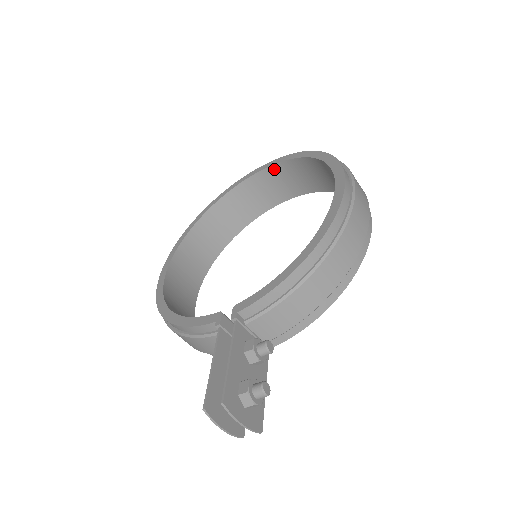
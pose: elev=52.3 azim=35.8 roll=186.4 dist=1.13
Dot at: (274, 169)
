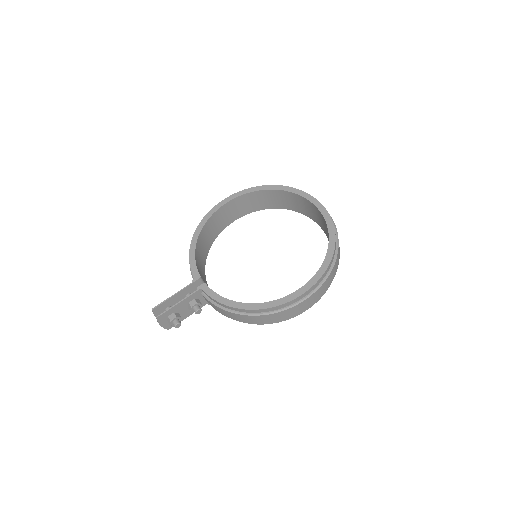
Dot at: (324, 219)
